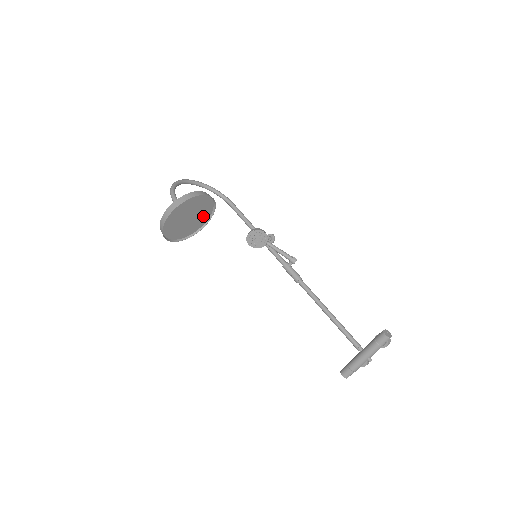
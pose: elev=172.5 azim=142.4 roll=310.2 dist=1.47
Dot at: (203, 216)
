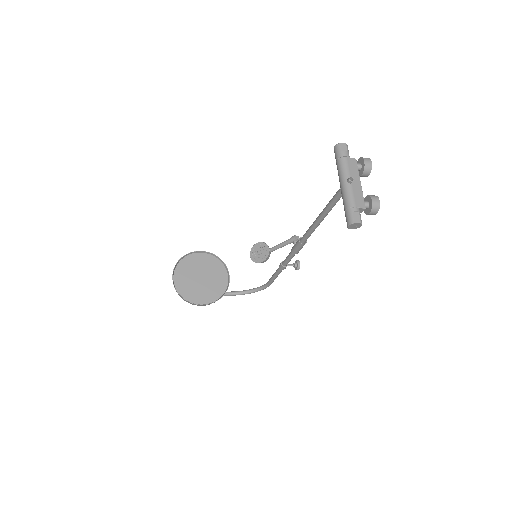
Dot at: (219, 277)
